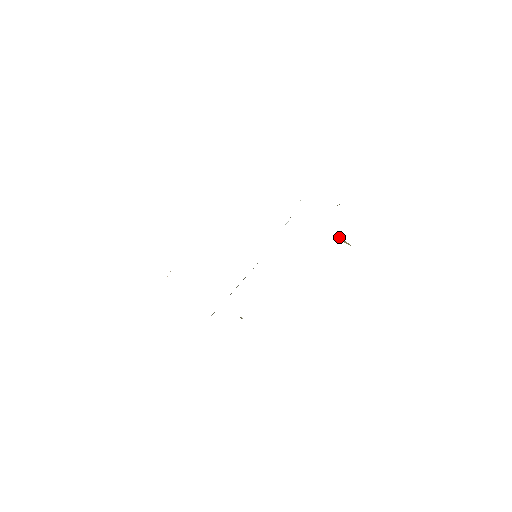
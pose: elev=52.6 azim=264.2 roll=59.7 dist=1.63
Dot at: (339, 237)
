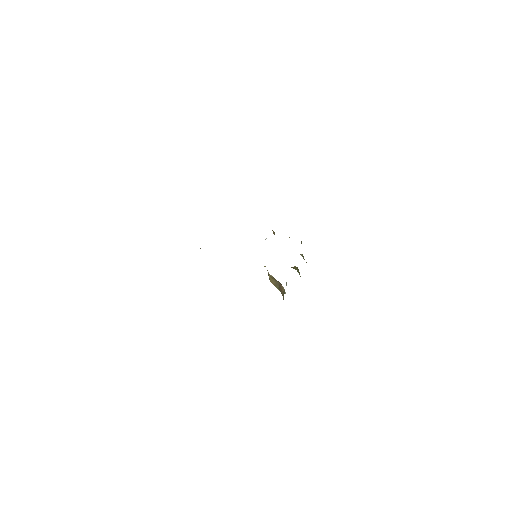
Dot at: occluded
